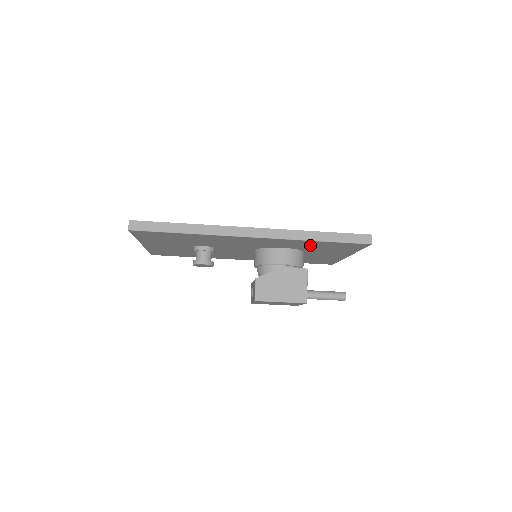
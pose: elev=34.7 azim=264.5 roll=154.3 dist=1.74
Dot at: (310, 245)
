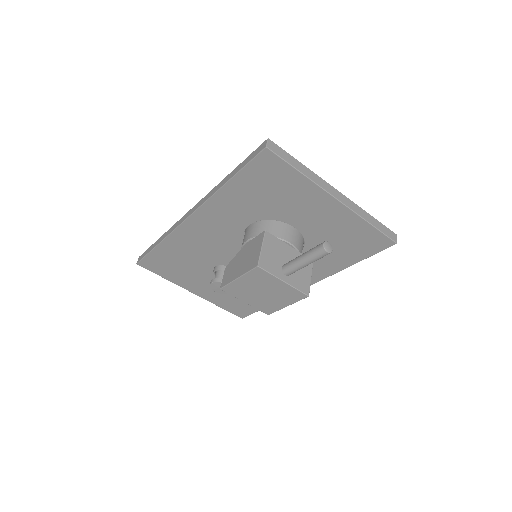
Dot at: (246, 199)
